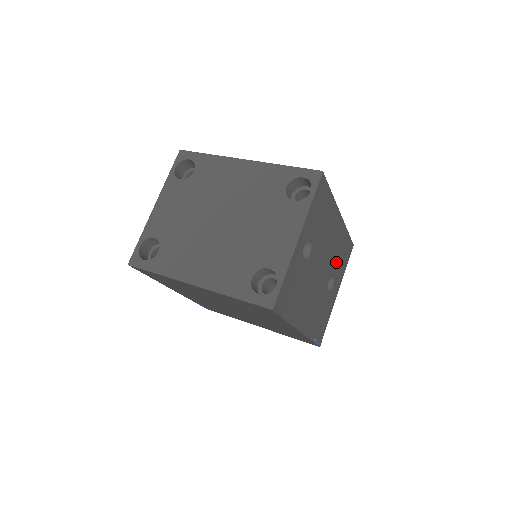
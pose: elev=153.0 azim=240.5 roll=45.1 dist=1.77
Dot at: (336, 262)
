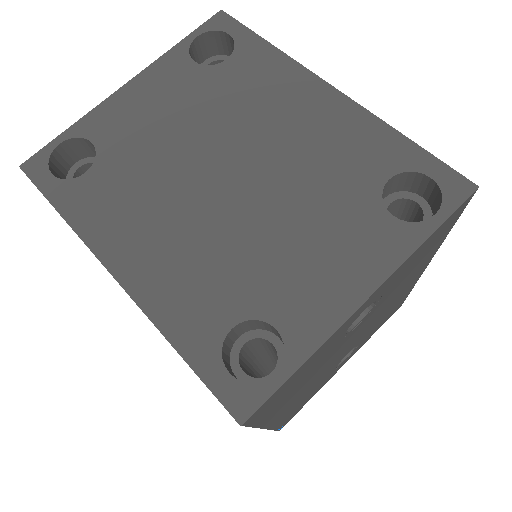
Dot at: (373, 328)
